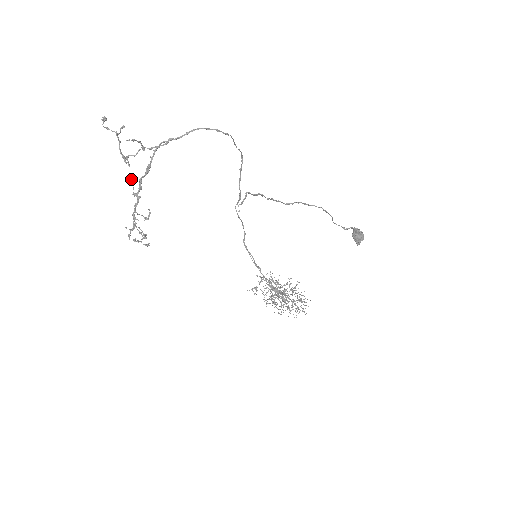
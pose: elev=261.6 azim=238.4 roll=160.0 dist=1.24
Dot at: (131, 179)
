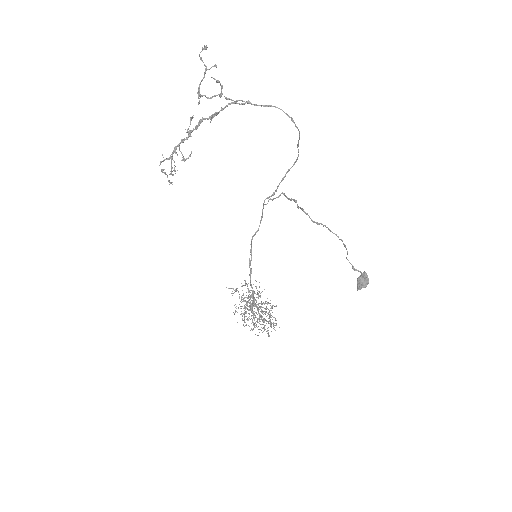
Dot at: occluded
